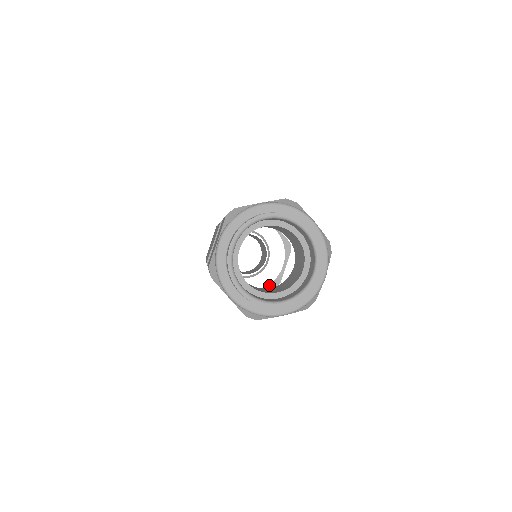
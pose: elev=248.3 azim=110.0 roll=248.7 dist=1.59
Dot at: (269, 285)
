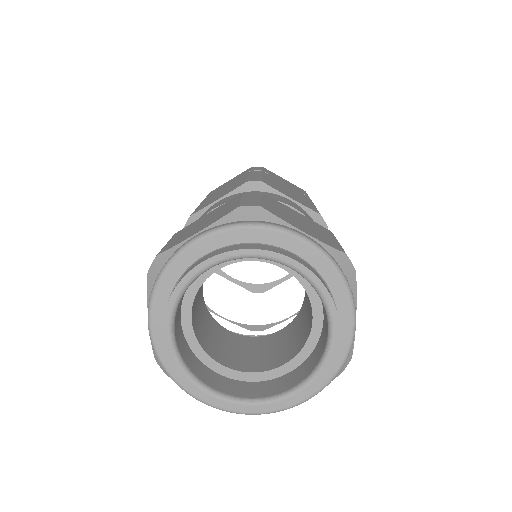
Dot at: occluded
